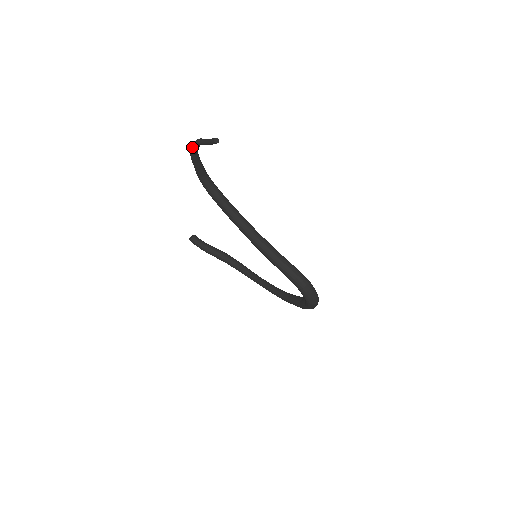
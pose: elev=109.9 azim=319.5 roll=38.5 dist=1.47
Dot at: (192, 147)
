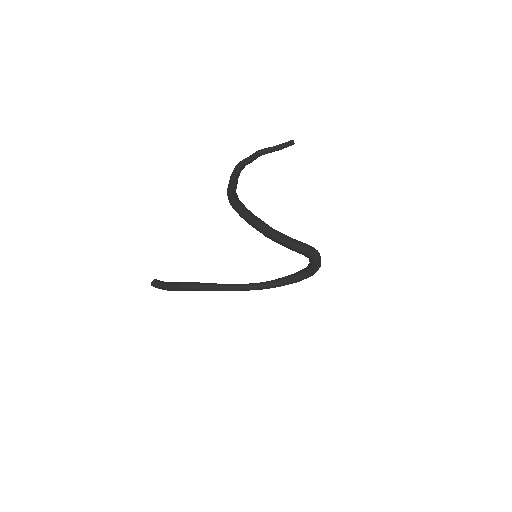
Dot at: (247, 162)
